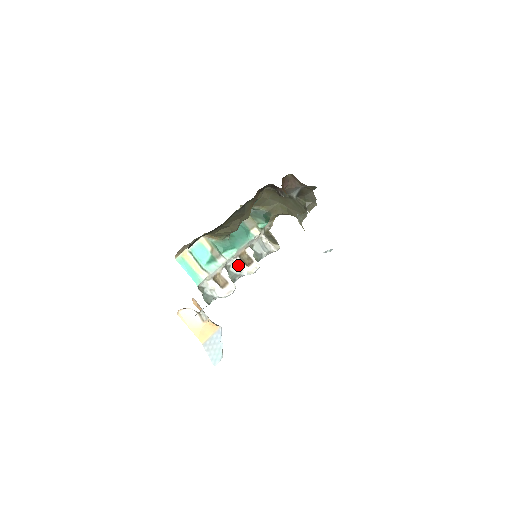
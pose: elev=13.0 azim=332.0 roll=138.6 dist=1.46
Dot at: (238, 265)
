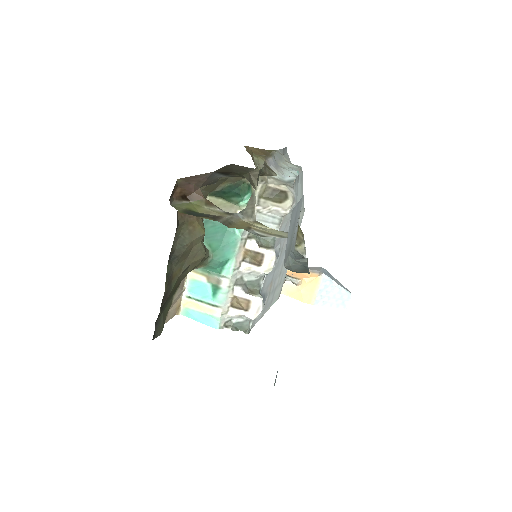
Dot at: (249, 270)
